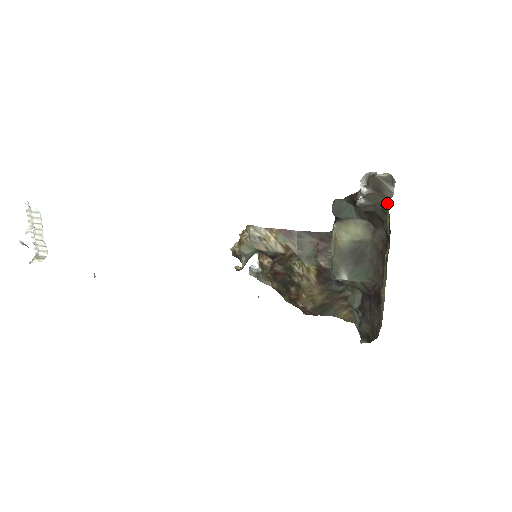
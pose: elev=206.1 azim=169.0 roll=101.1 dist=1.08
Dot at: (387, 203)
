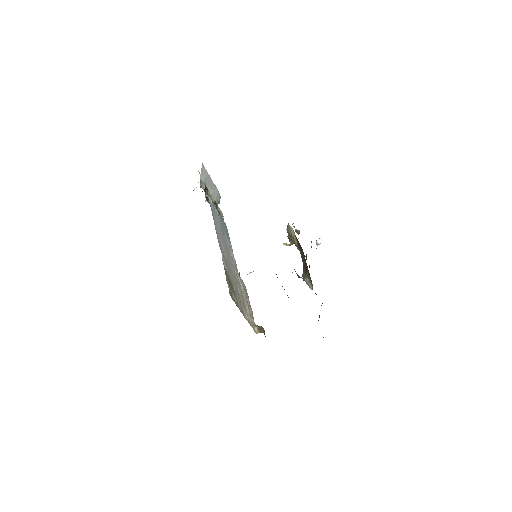
Dot at: occluded
